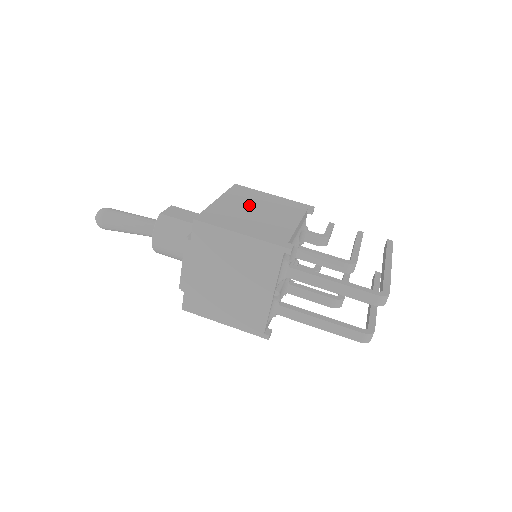
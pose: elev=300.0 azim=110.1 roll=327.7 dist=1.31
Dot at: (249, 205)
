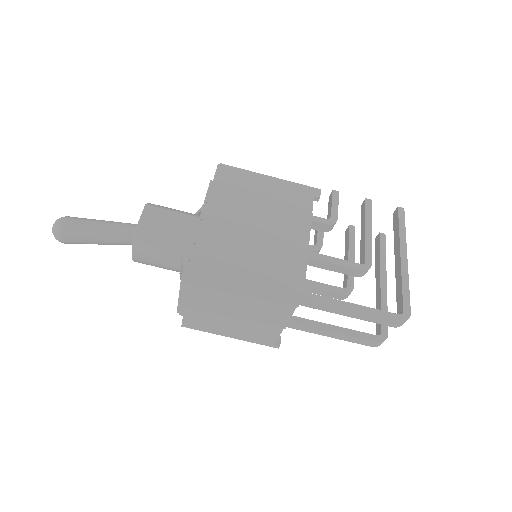
Dot at: (247, 211)
